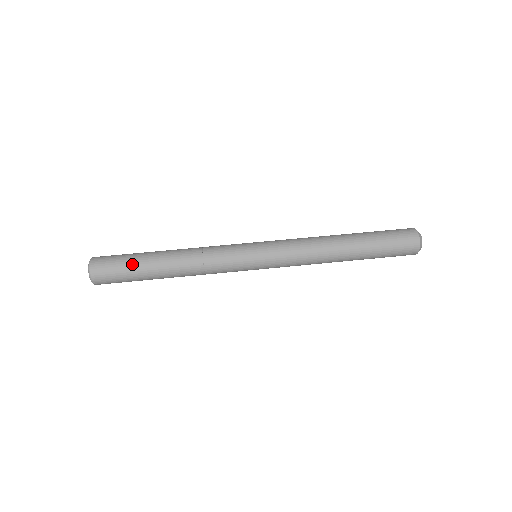
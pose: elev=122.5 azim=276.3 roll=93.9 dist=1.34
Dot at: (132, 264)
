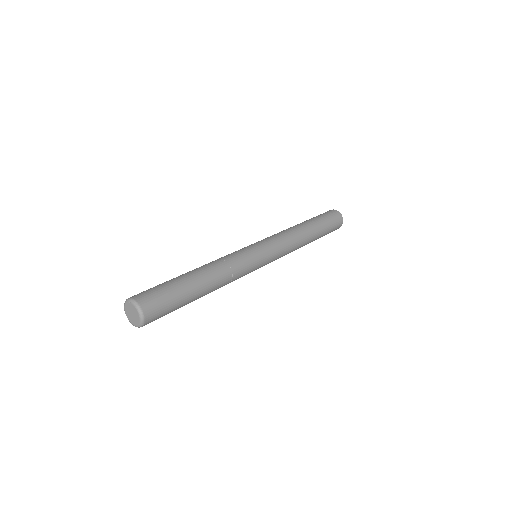
Dot at: (165, 282)
